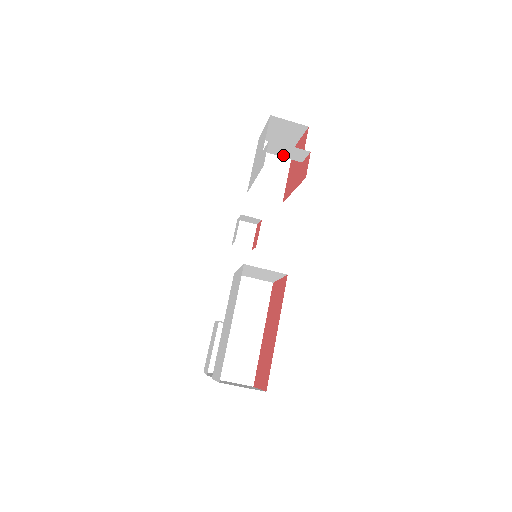
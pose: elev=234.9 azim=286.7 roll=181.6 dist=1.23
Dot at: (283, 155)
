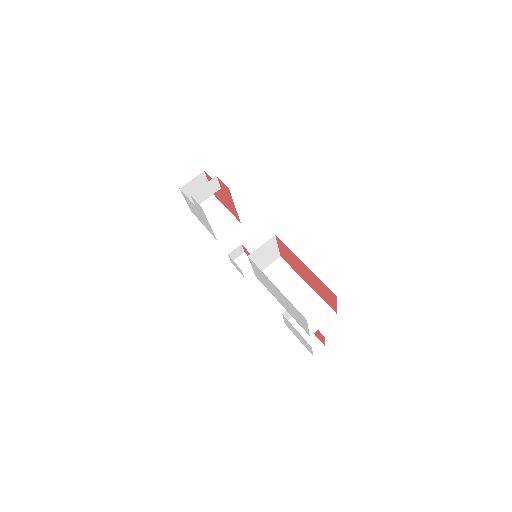
Dot at: (207, 196)
